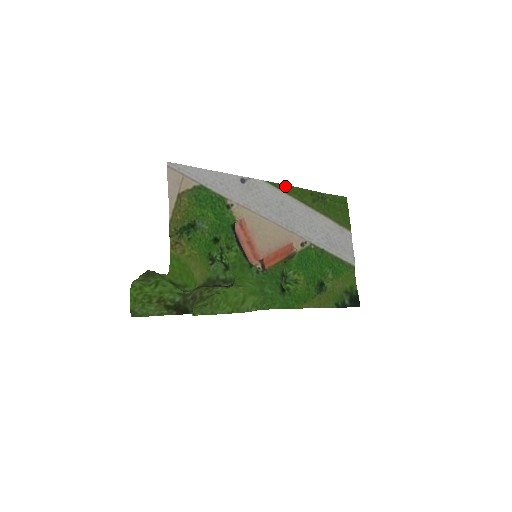
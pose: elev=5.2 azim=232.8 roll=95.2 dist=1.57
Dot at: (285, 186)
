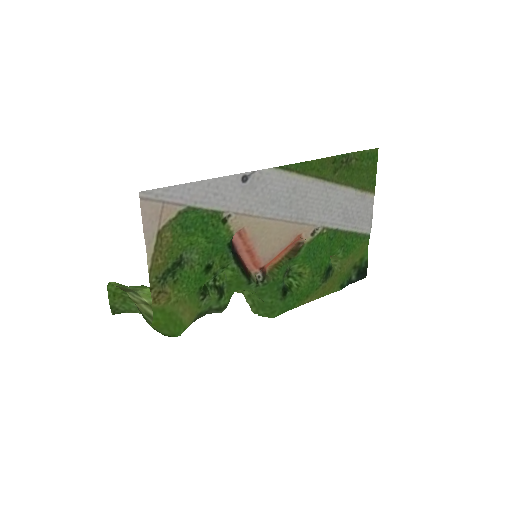
Dot at: (301, 164)
